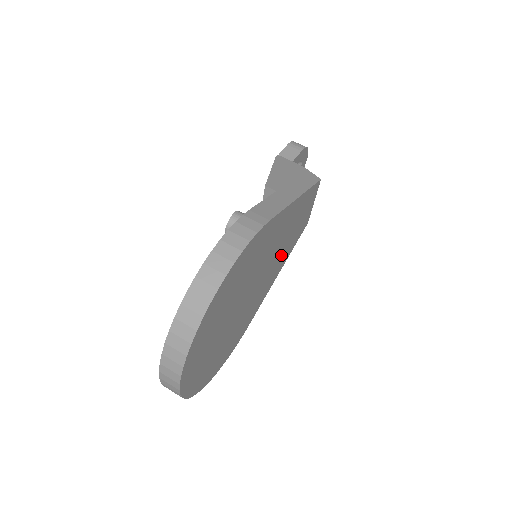
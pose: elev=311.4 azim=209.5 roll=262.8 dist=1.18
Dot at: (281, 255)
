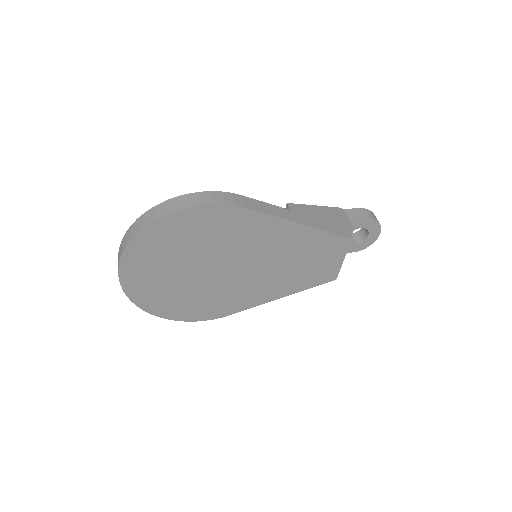
Dot at: (282, 275)
